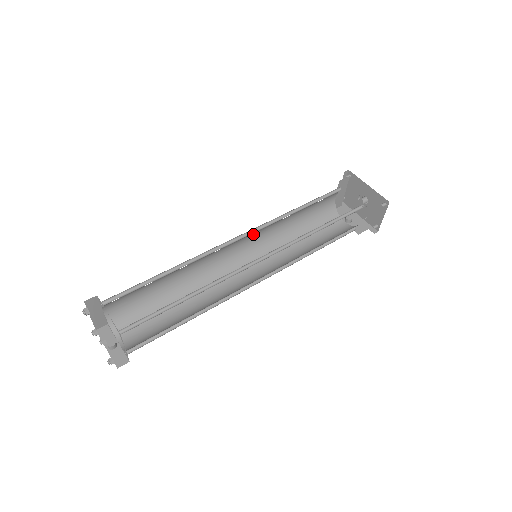
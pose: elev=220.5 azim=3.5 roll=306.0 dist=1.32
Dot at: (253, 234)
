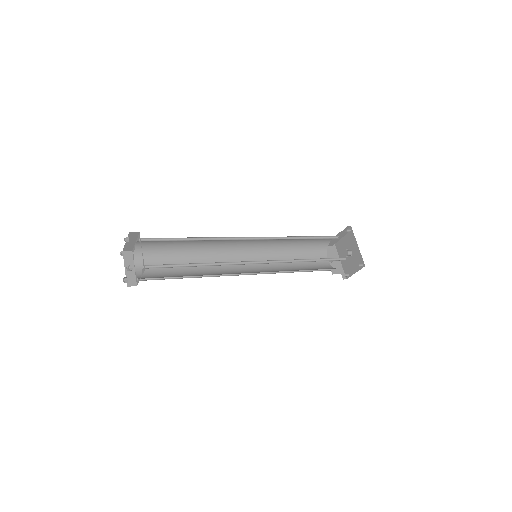
Dot at: occluded
